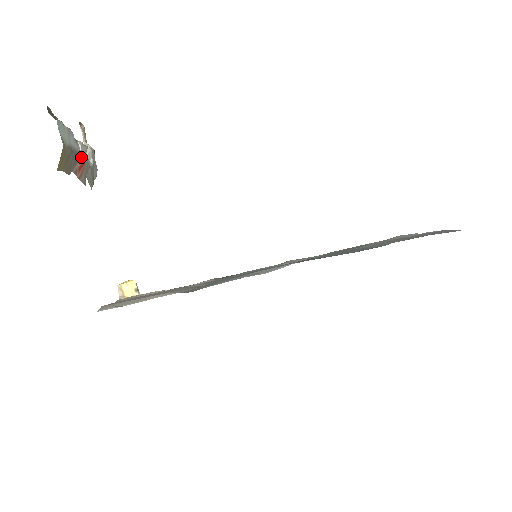
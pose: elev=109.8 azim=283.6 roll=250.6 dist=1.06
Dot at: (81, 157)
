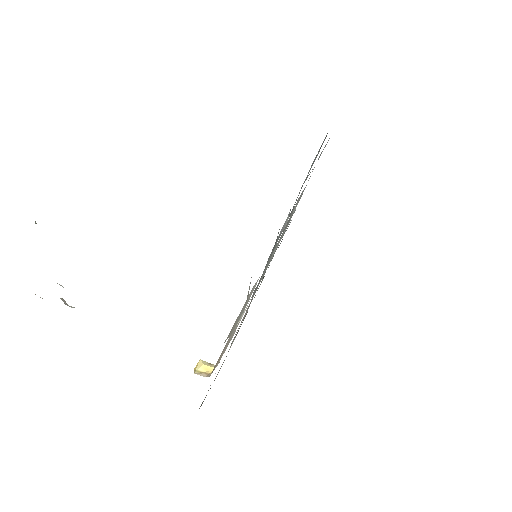
Dot at: occluded
